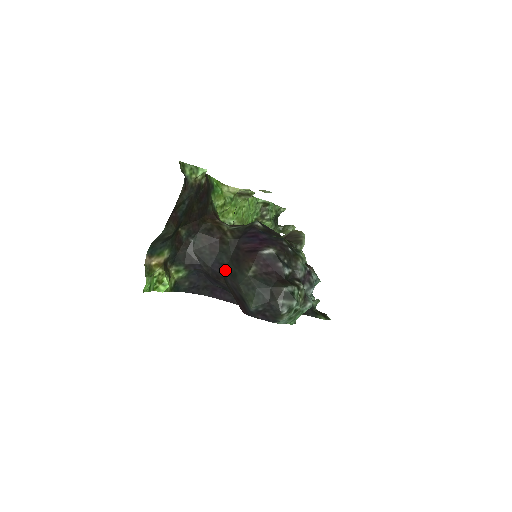
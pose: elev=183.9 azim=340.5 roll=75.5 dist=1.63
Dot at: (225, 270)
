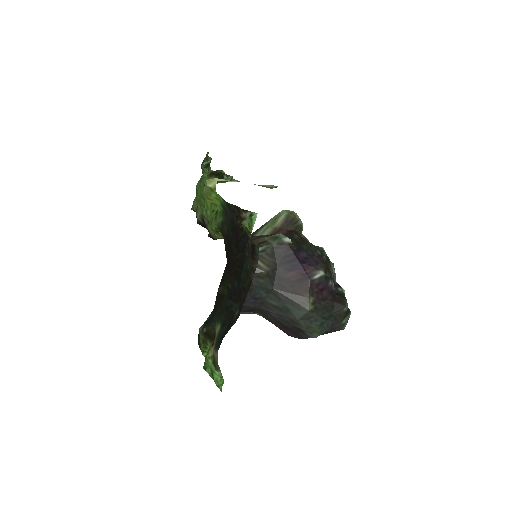
Dot at: (264, 304)
